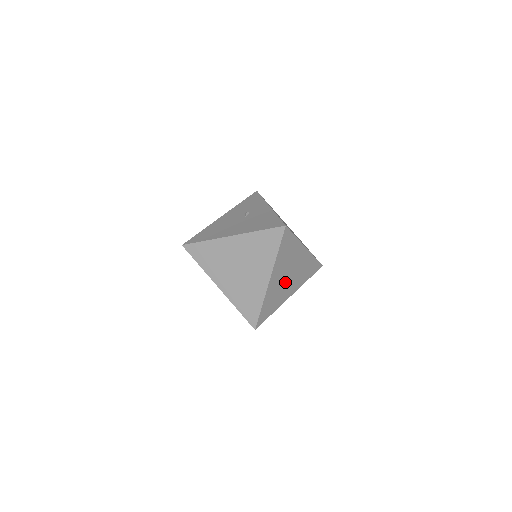
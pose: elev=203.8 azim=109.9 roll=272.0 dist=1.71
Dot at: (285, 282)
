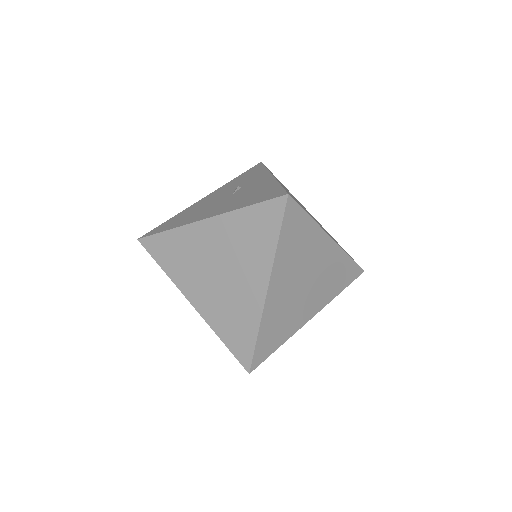
Dot at: (298, 295)
